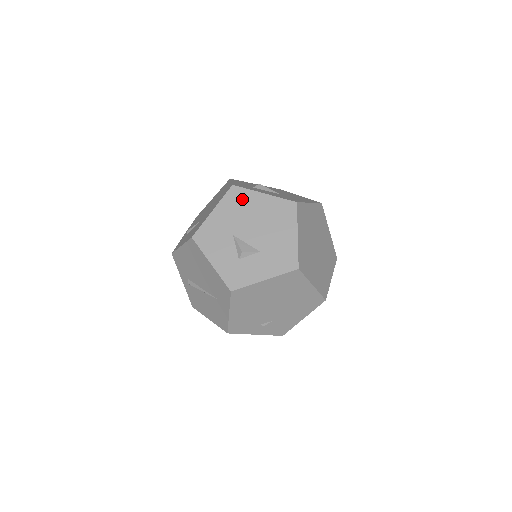
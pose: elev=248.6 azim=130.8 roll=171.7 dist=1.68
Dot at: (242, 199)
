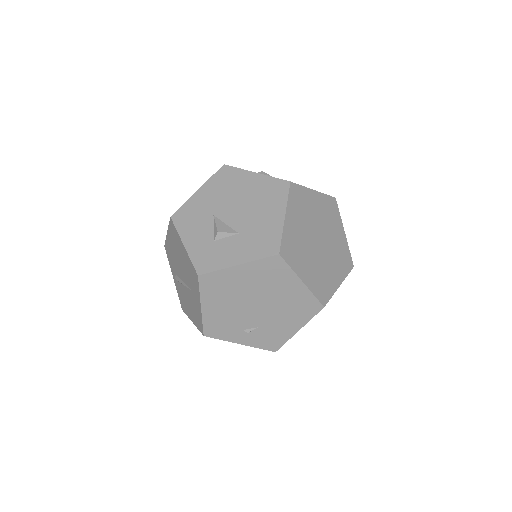
Dot at: (231, 178)
